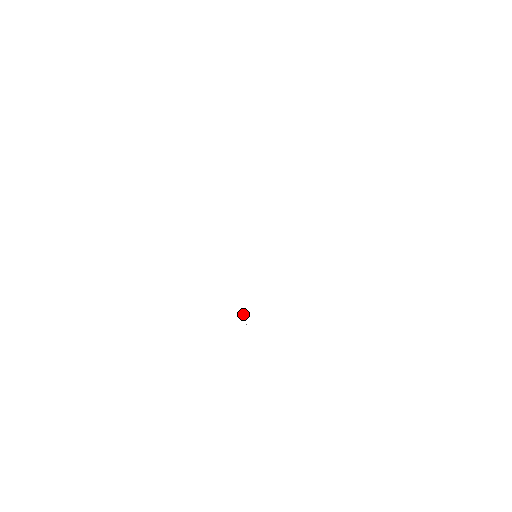
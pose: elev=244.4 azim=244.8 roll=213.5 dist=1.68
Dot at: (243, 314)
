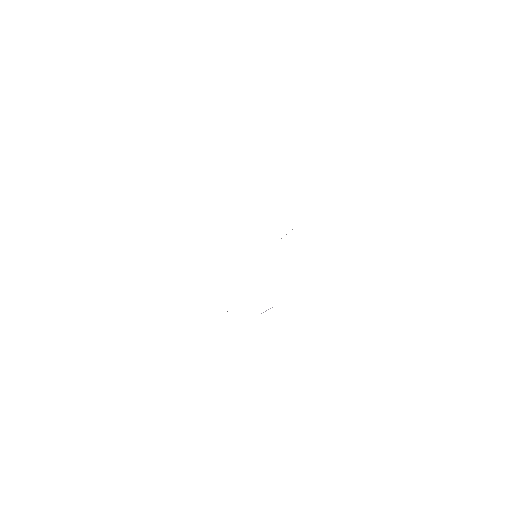
Dot at: occluded
